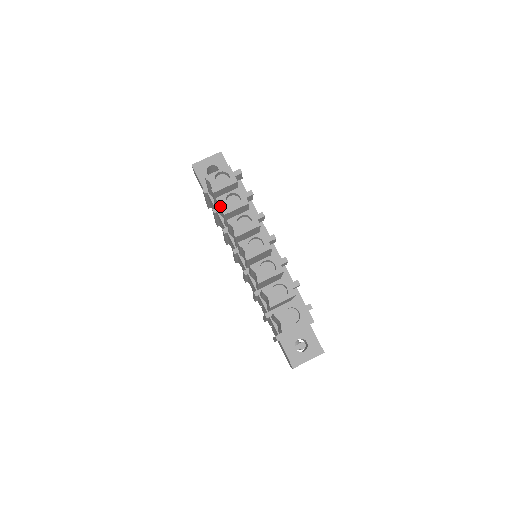
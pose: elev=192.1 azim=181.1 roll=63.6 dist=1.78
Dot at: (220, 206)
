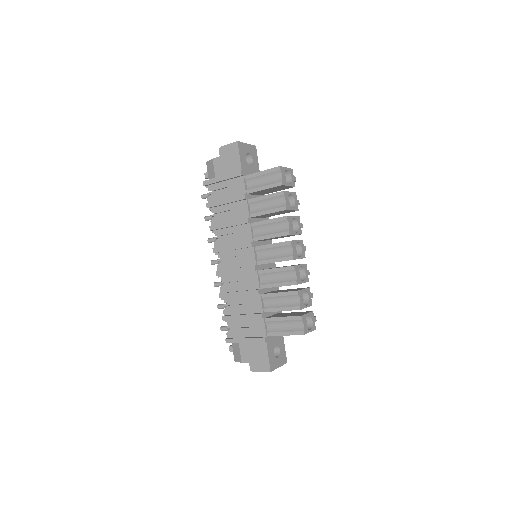
Dot at: (277, 199)
